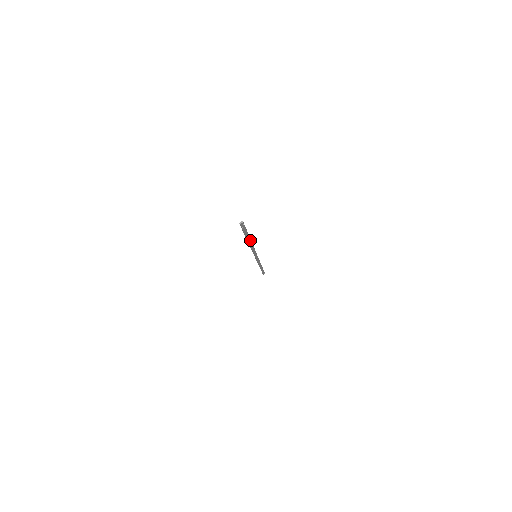
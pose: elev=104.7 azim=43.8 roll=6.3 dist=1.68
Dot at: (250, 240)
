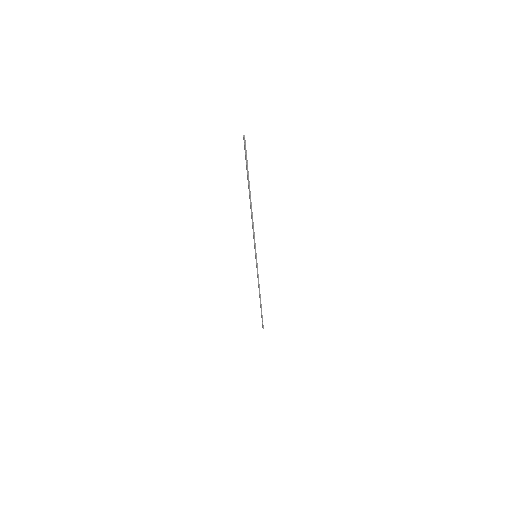
Dot at: (250, 199)
